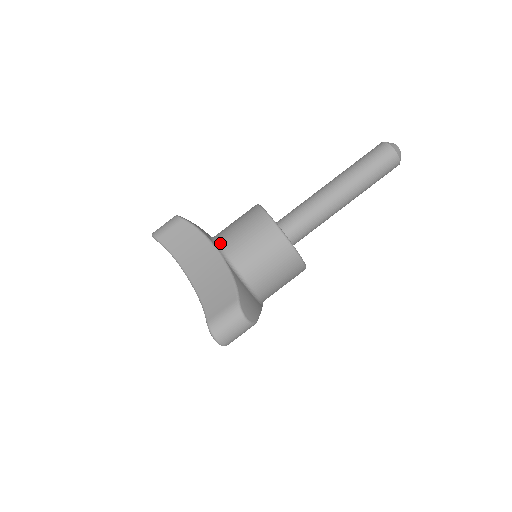
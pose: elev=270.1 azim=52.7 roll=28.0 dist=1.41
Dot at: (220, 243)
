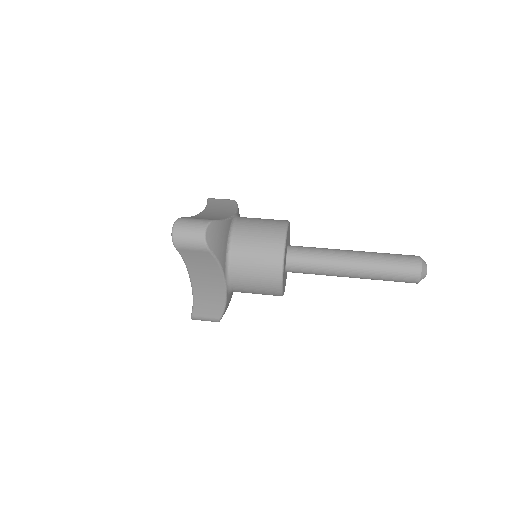
Dot at: occluded
